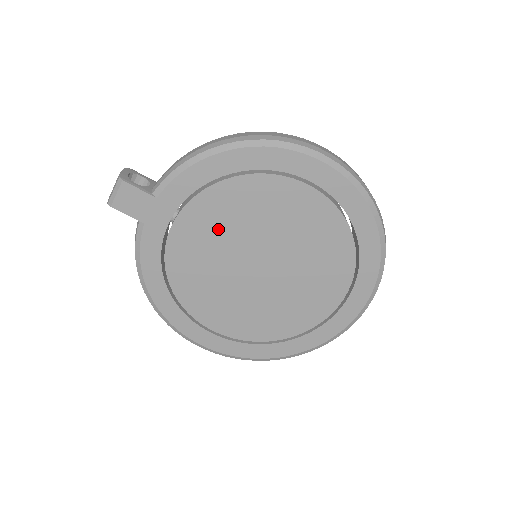
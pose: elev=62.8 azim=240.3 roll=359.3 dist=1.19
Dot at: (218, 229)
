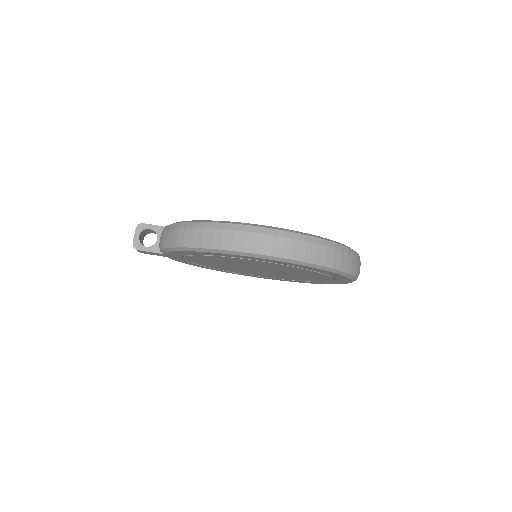
Dot at: (215, 262)
